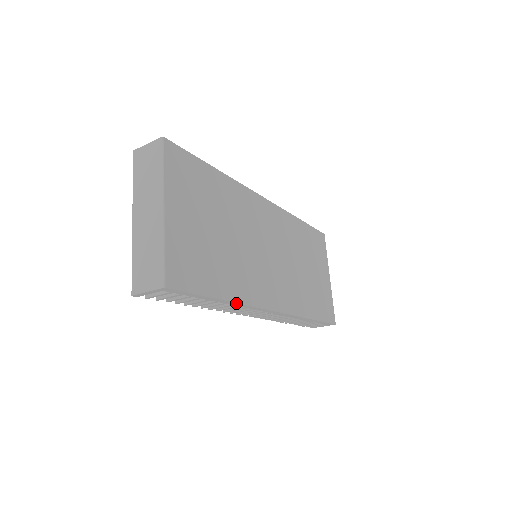
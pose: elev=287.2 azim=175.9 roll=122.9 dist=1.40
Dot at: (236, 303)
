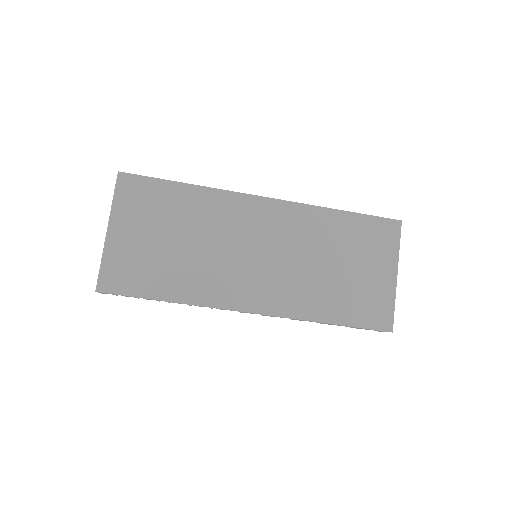
Dot at: (187, 304)
